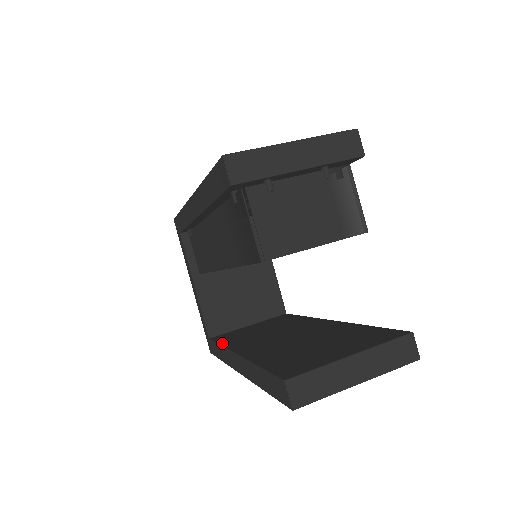
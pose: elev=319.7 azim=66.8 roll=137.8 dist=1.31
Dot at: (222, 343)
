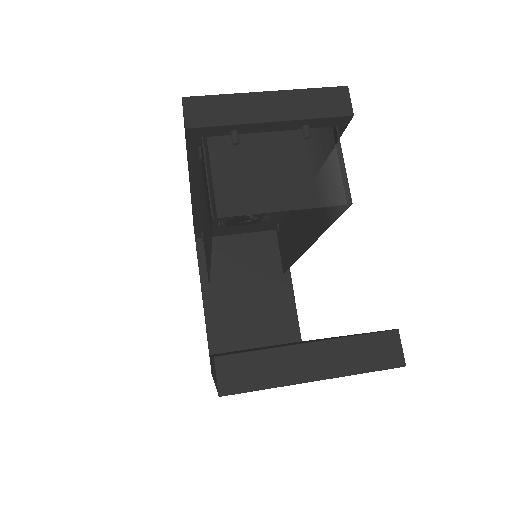
Dot at: occluded
